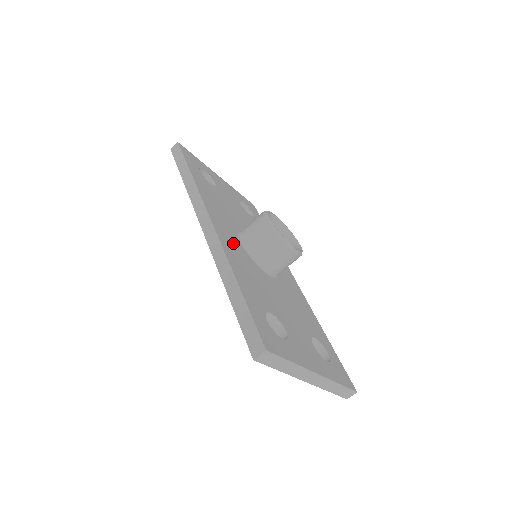
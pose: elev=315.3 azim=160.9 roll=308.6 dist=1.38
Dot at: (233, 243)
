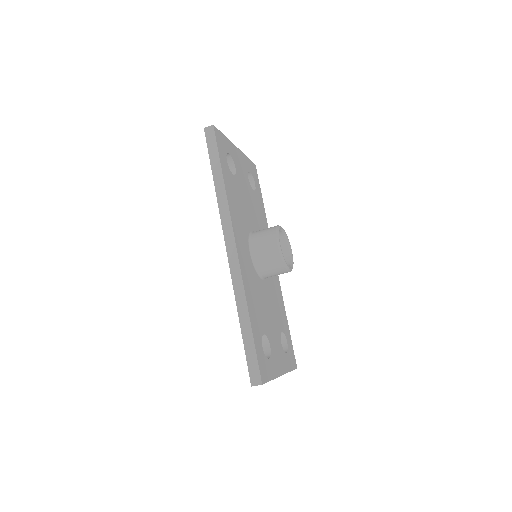
Dot at: (247, 263)
